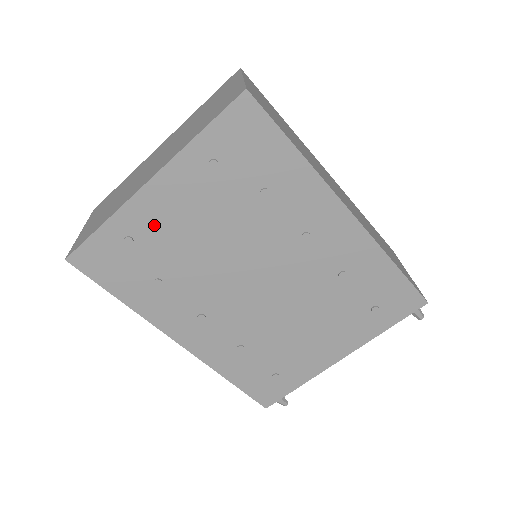
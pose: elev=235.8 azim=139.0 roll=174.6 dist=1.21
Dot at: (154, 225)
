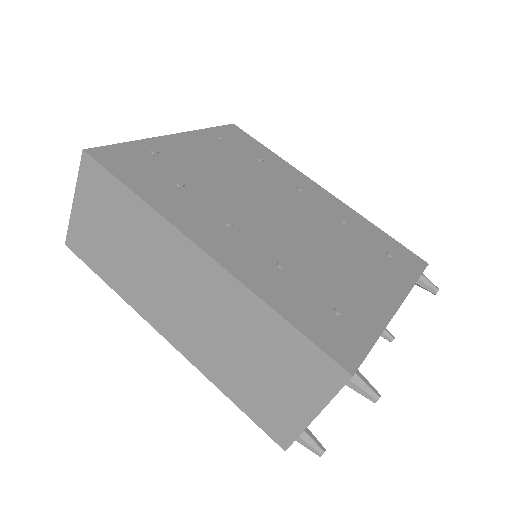
Dot at: (176, 155)
